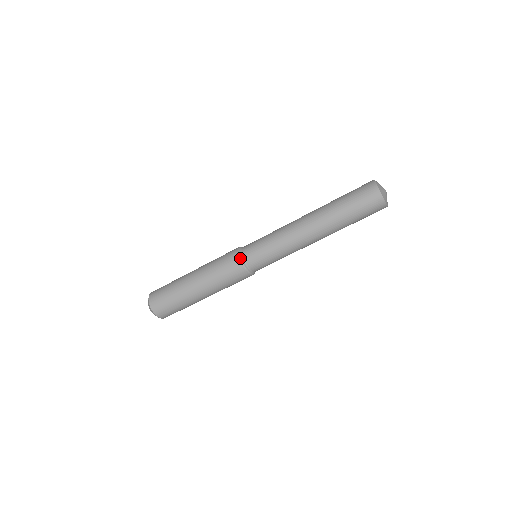
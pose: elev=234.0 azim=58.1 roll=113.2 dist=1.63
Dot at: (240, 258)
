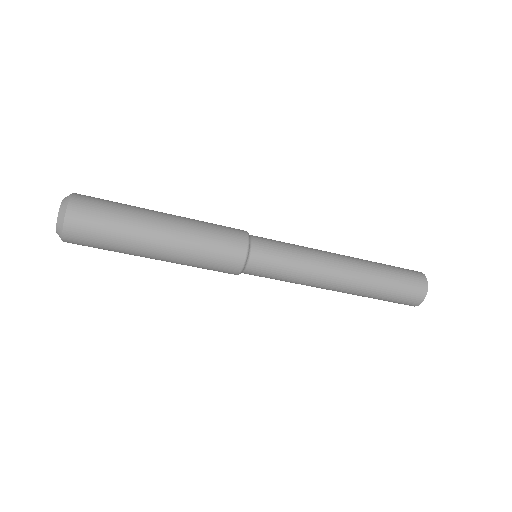
Dot at: (248, 234)
